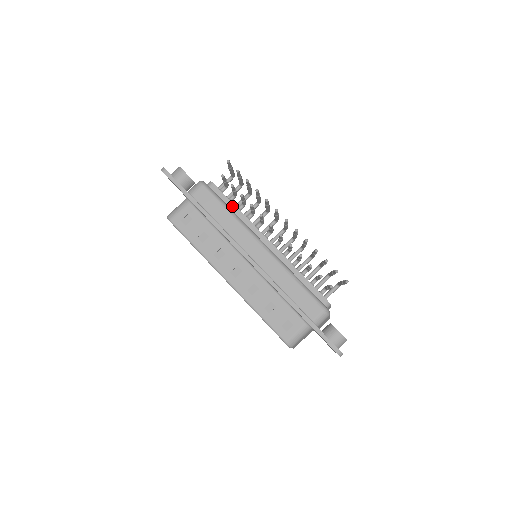
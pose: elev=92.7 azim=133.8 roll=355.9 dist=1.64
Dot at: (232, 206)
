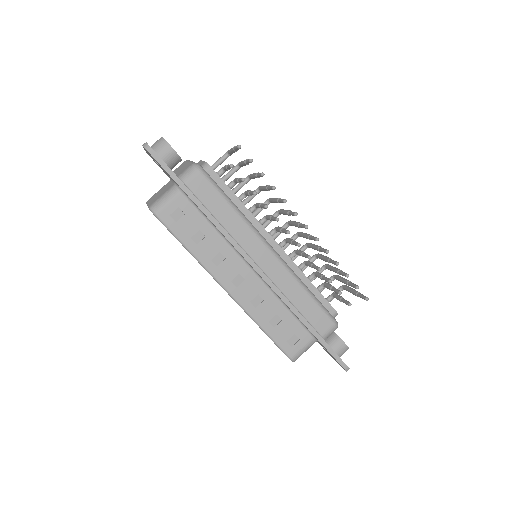
Dot at: (234, 198)
